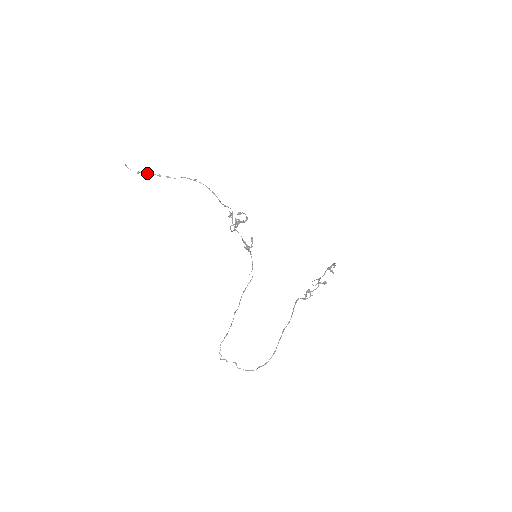
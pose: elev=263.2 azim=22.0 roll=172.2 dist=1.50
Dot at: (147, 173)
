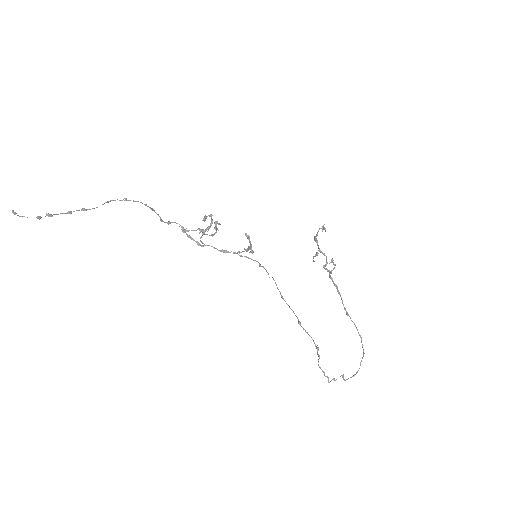
Dot at: (51, 215)
